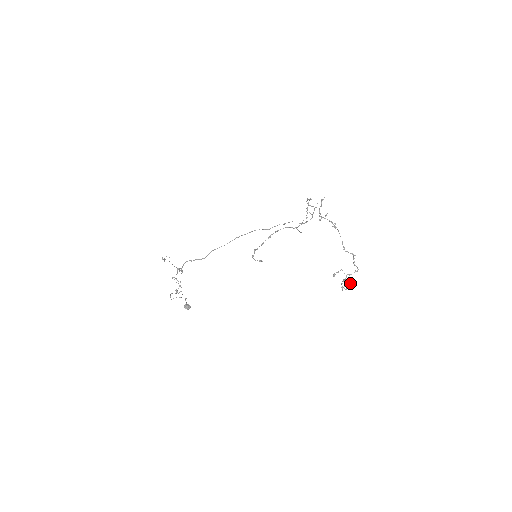
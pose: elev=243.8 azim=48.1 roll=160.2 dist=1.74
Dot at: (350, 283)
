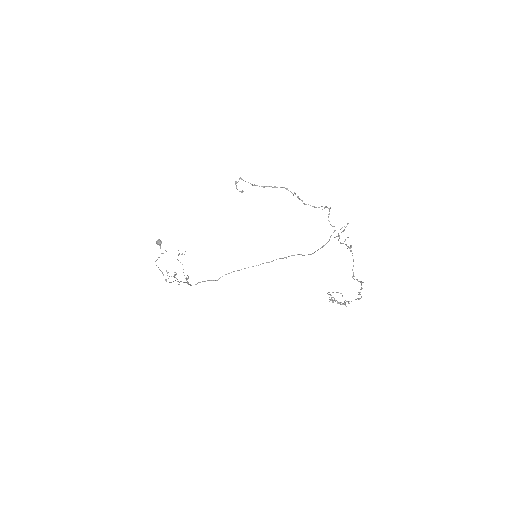
Dot at: (344, 303)
